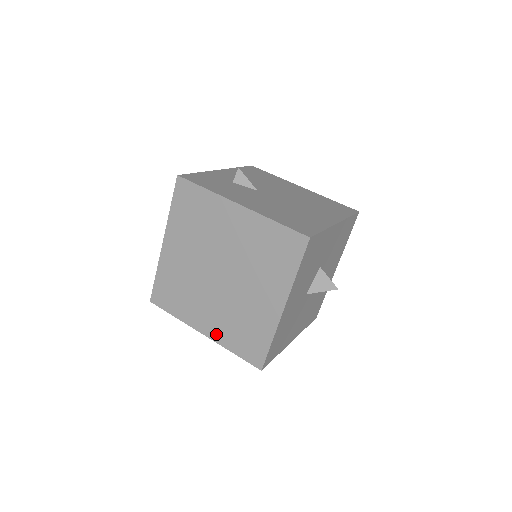
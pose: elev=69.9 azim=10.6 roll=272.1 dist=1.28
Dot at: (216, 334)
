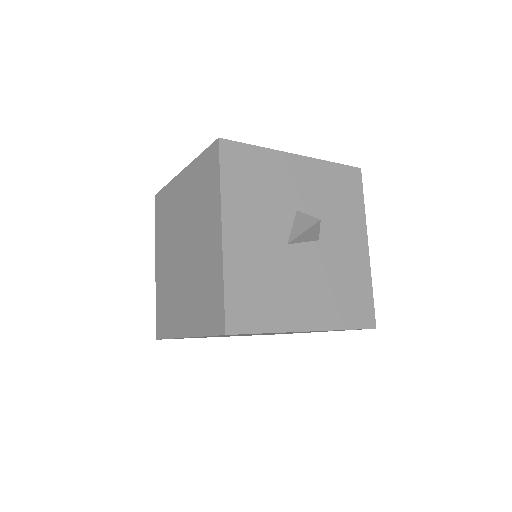
Dot at: (192, 325)
